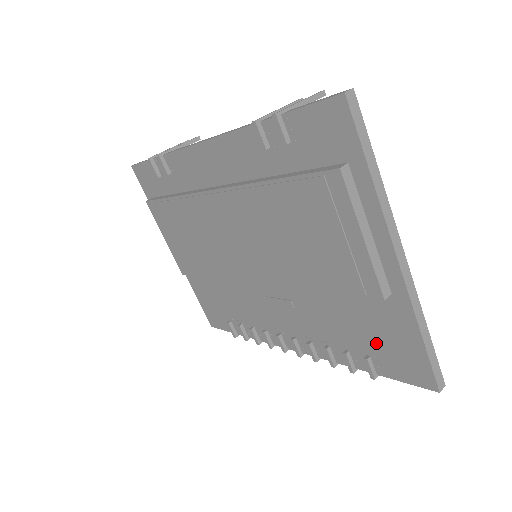
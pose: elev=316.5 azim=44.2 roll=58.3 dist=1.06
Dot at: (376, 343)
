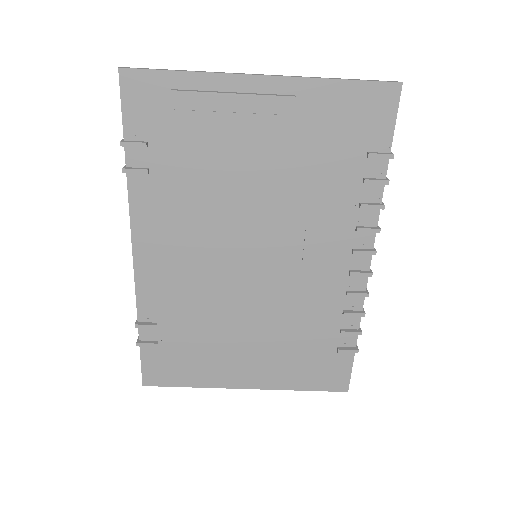
Dot at: (351, 137)
